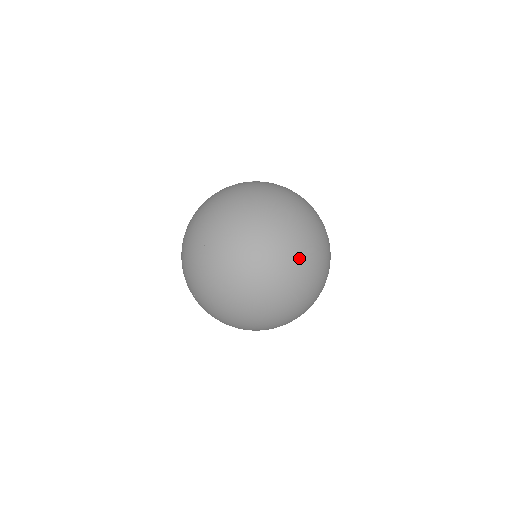
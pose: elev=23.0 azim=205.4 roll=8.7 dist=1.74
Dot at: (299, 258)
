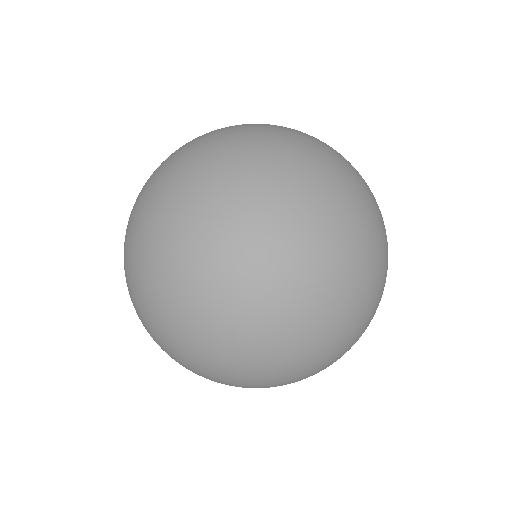
Dot at: occluded
